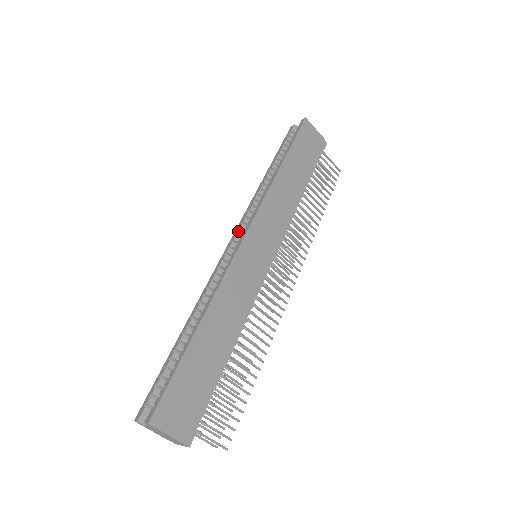
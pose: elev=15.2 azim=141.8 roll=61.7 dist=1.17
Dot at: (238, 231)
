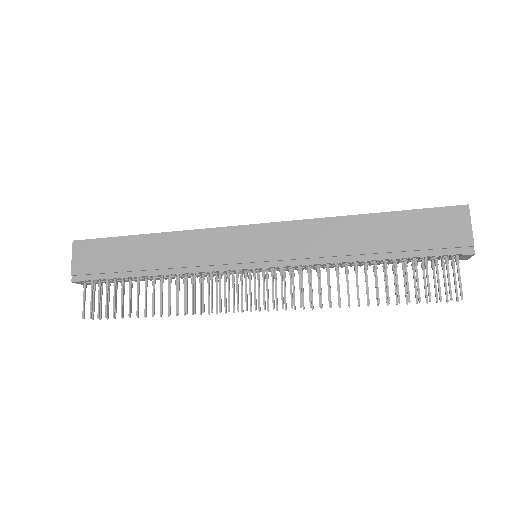
Dot at: occluded
